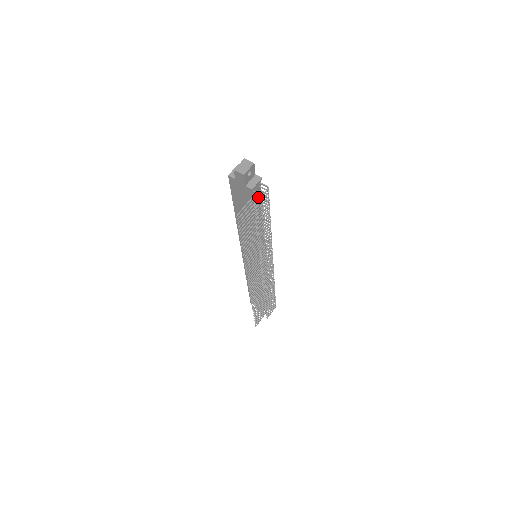
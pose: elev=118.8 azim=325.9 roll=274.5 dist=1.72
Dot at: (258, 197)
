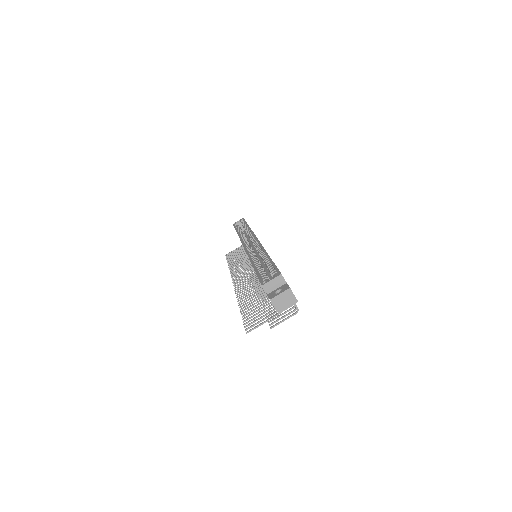
Dot at: occluded
